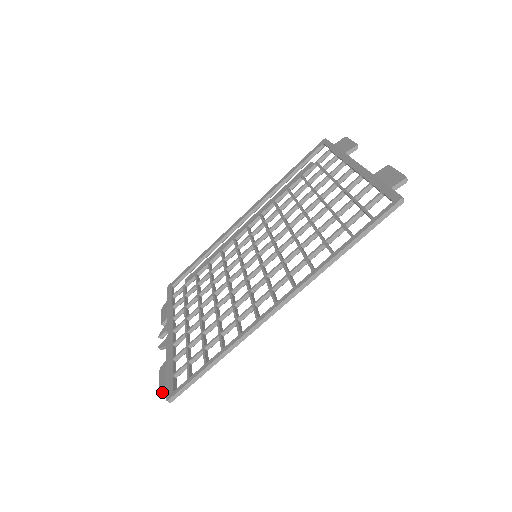
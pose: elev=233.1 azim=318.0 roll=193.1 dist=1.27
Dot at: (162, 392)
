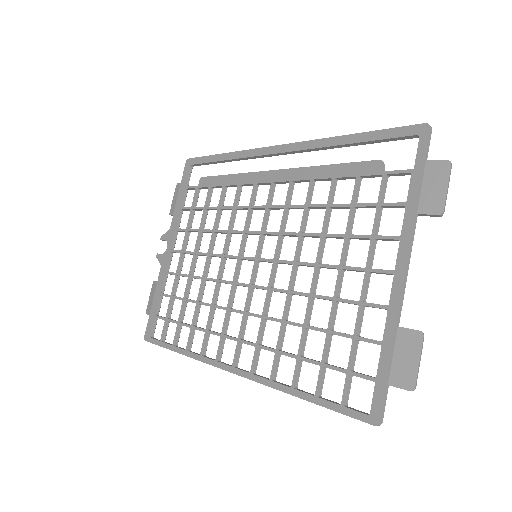
Dot at: (148, 314)
